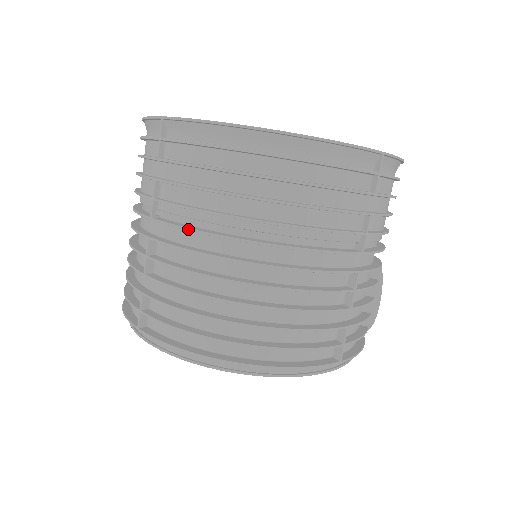
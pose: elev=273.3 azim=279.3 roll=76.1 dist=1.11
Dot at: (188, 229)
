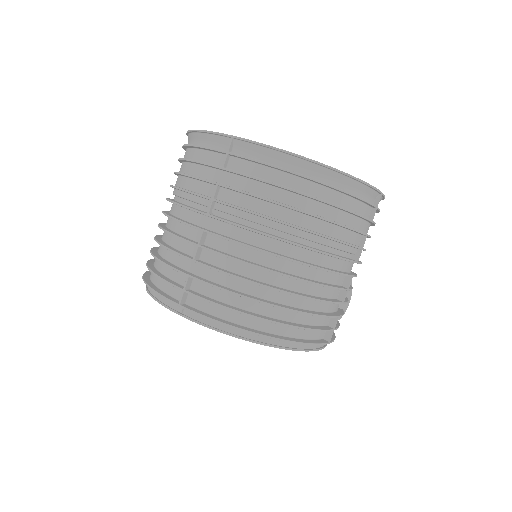
Dot at: (247, 228)
